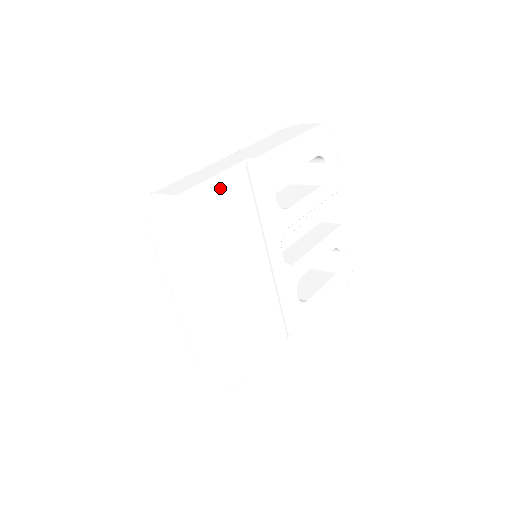
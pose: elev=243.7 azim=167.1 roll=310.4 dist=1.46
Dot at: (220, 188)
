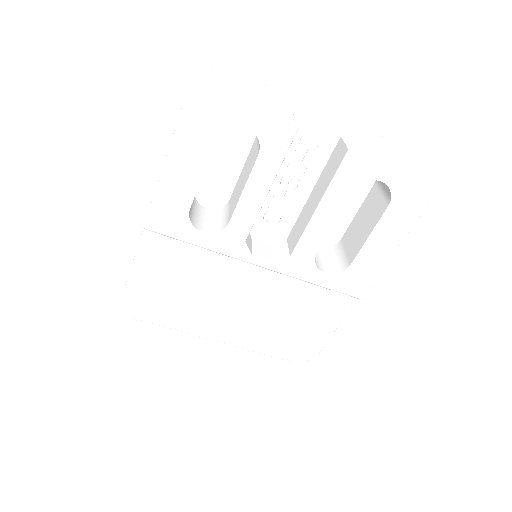
Dot at: (145, 269)
